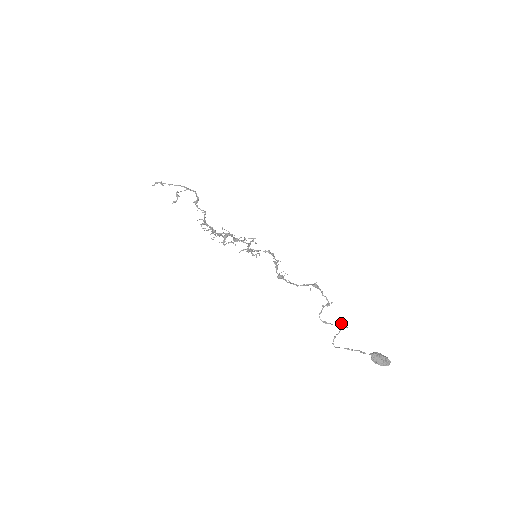
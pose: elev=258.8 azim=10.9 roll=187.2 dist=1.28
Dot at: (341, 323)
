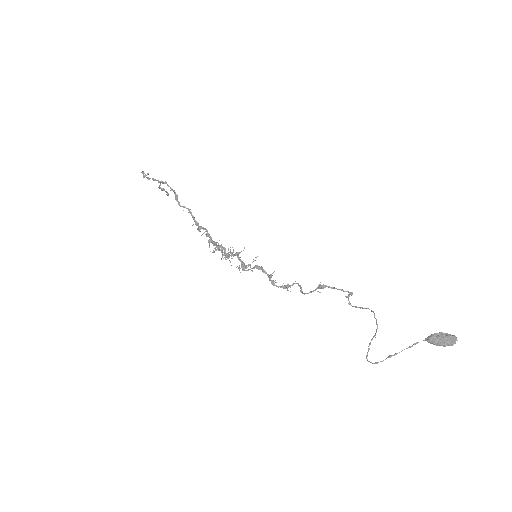
Dot at: occluded
